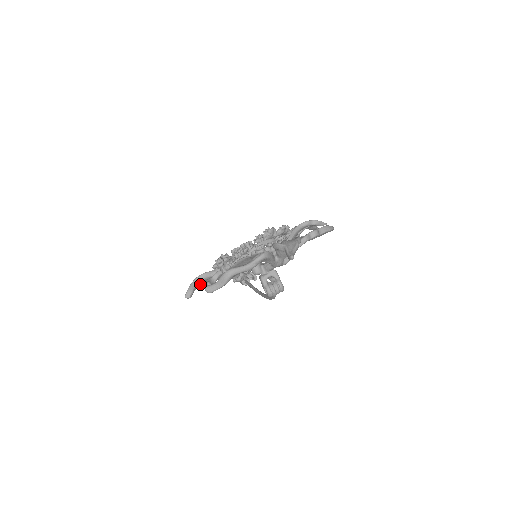
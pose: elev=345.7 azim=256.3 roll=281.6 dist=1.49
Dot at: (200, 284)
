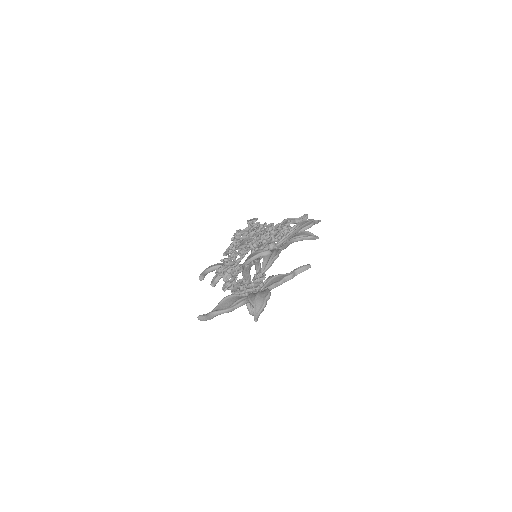
Dot at: occluded
